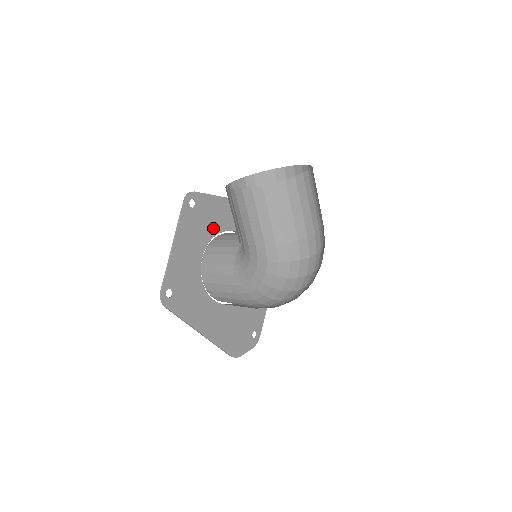
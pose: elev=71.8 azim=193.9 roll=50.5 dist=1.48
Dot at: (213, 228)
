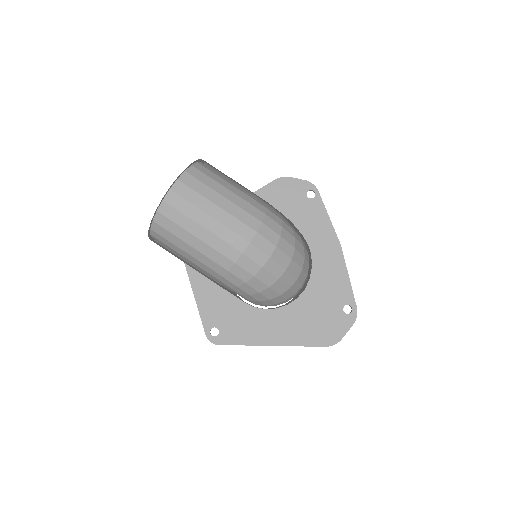
Dot at: occluded
